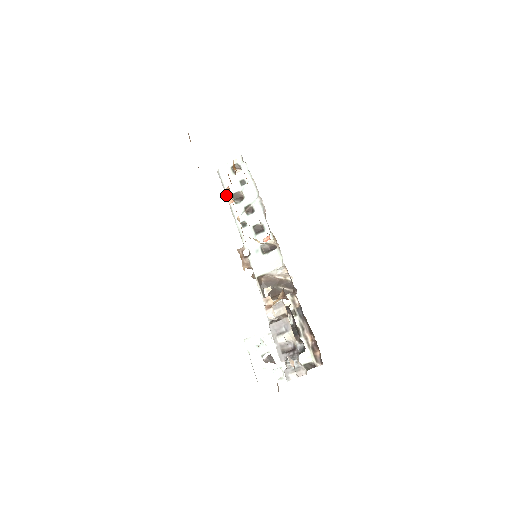
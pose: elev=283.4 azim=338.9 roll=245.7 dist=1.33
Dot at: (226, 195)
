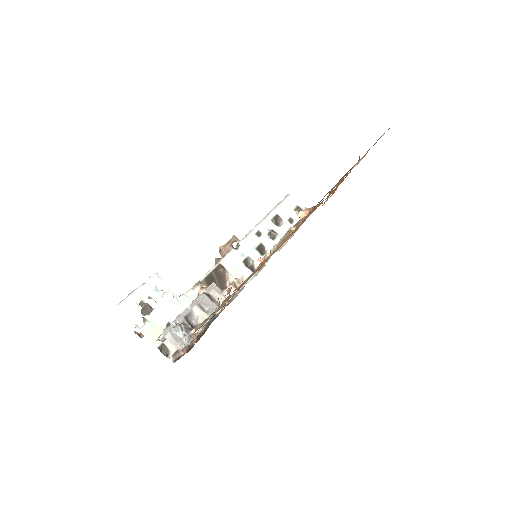
Dot at: (305, 210)
